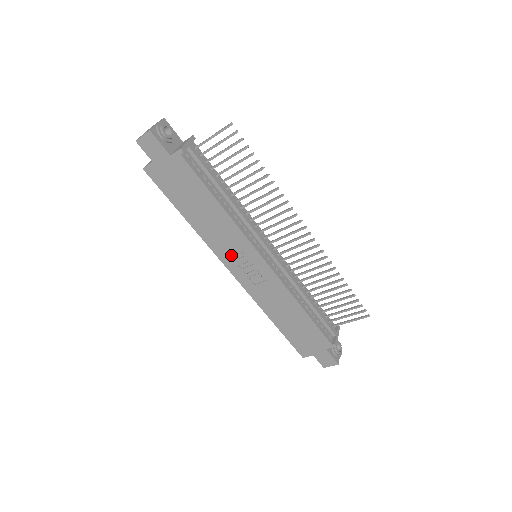
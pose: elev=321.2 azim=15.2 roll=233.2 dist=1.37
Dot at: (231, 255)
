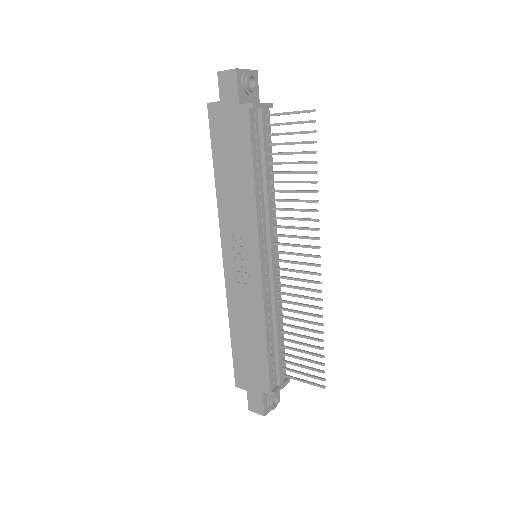
Dot at: (233, 238)
